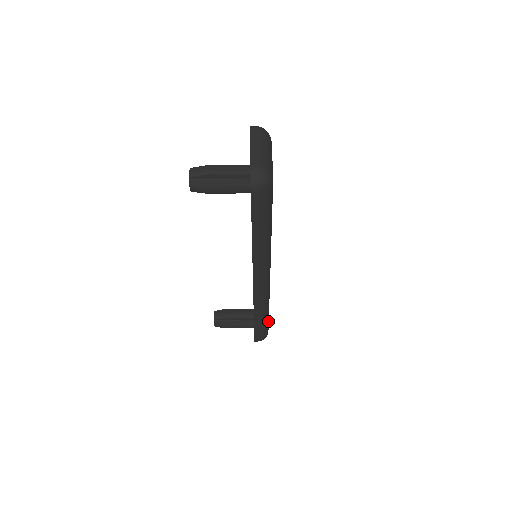
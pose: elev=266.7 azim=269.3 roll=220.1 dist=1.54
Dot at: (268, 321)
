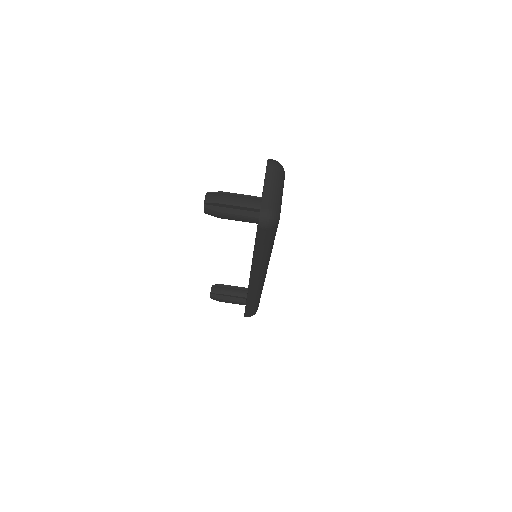
Dot at: occluded
